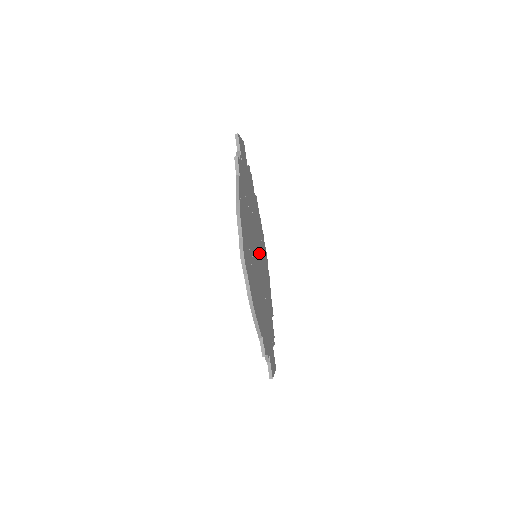
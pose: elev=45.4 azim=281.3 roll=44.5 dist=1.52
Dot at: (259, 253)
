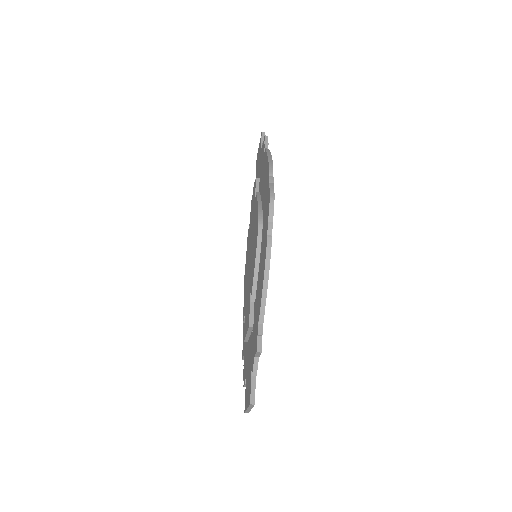
Dot at: occluded
